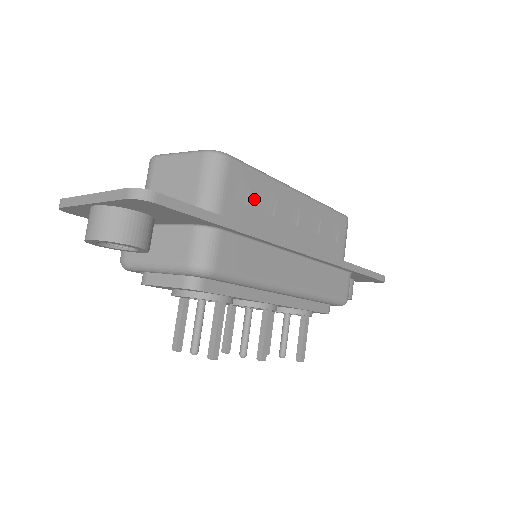
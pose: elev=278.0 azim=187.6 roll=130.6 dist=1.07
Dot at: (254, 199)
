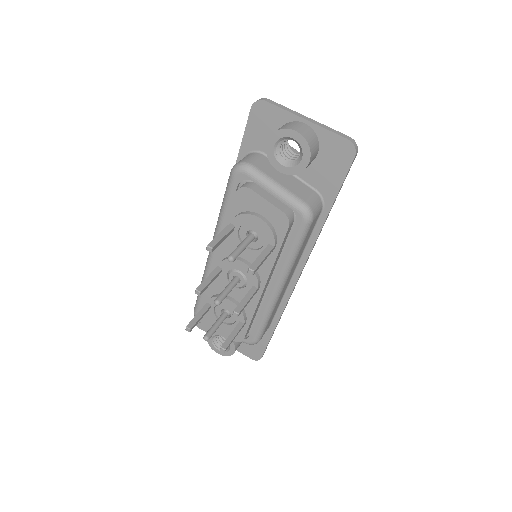
Dot at: occluded
